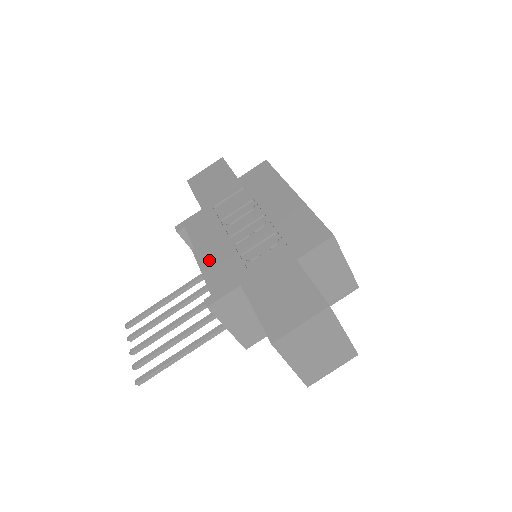
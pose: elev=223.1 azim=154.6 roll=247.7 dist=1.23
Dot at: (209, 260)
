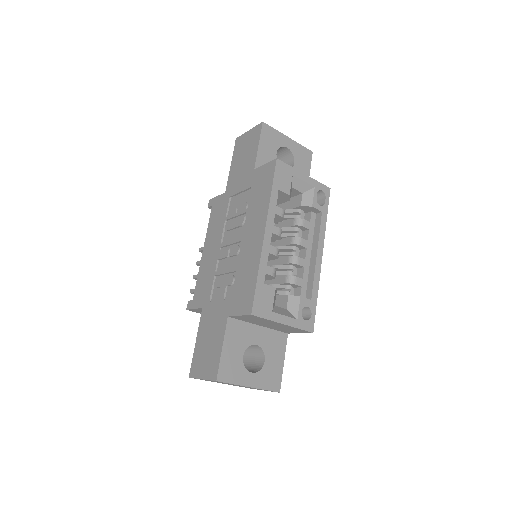
Dot at: (204, 262)
